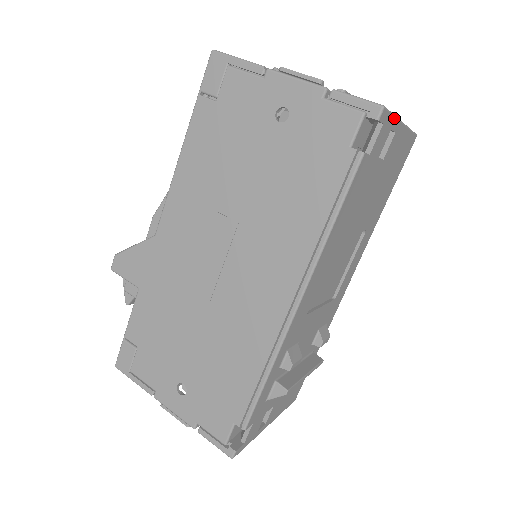
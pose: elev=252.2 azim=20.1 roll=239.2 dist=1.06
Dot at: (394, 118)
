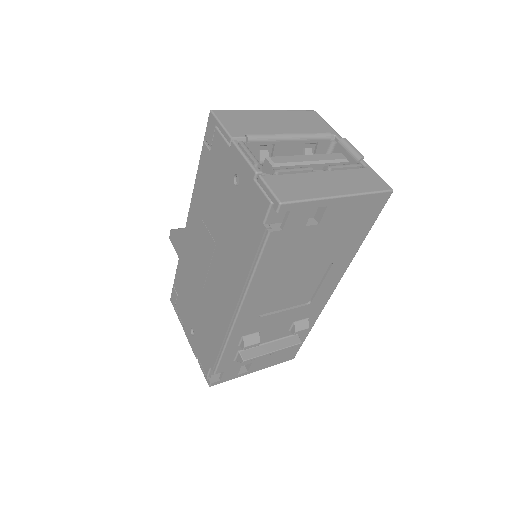
Dot at: (313, 201)
